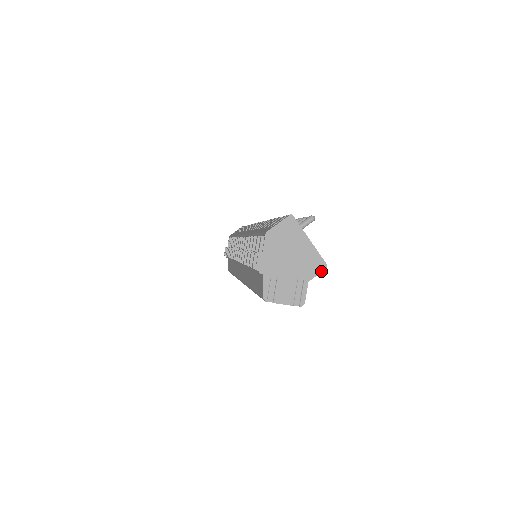
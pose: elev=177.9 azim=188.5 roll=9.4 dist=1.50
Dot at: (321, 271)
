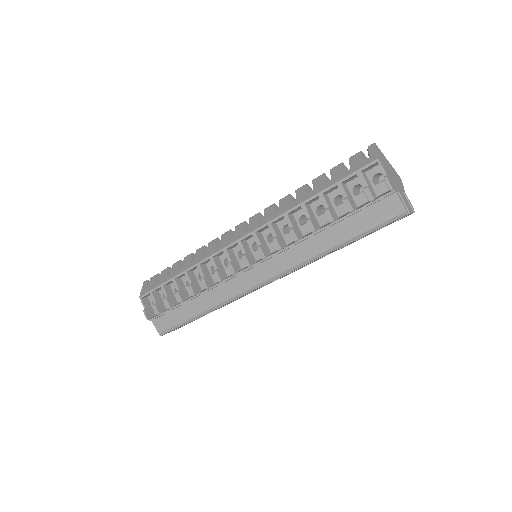
Dot at: (402, 183)
